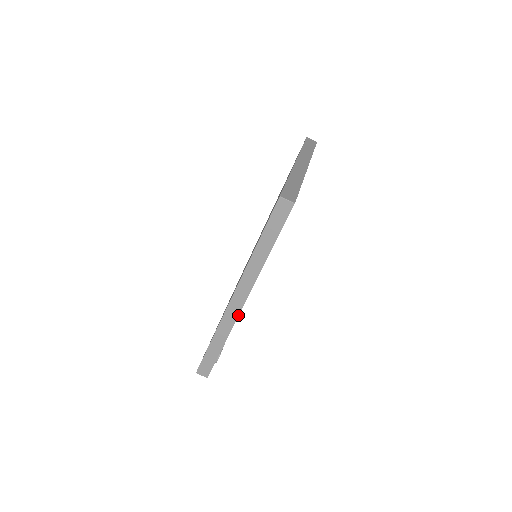
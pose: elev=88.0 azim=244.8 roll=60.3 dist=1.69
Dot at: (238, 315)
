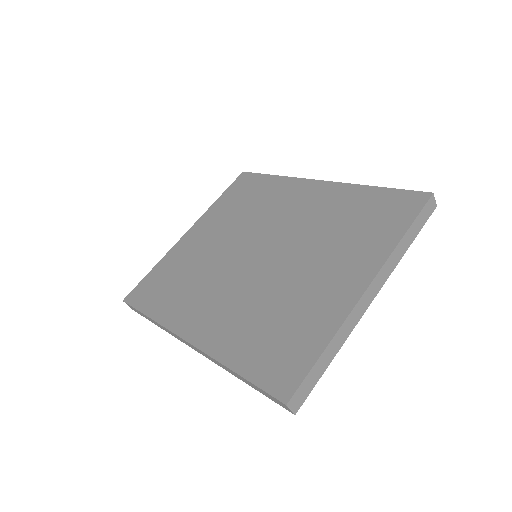
Dot at: (183, 342)
